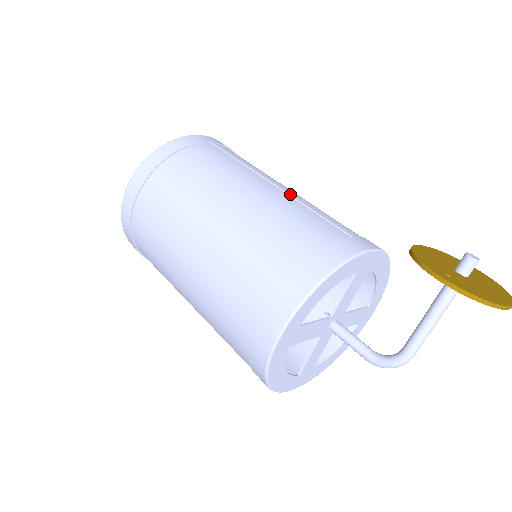
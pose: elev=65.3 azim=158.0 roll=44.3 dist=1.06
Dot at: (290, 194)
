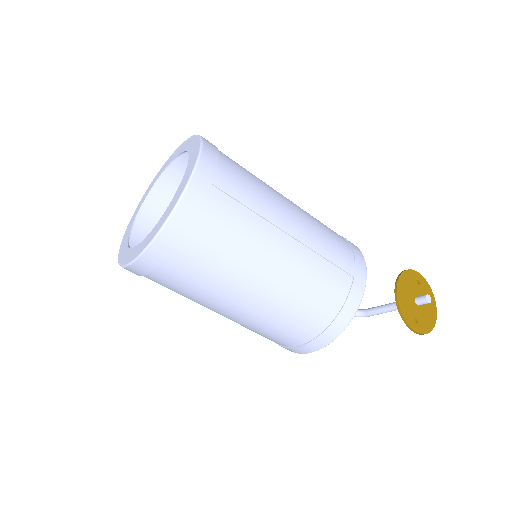
Dot at: (305, 244)
